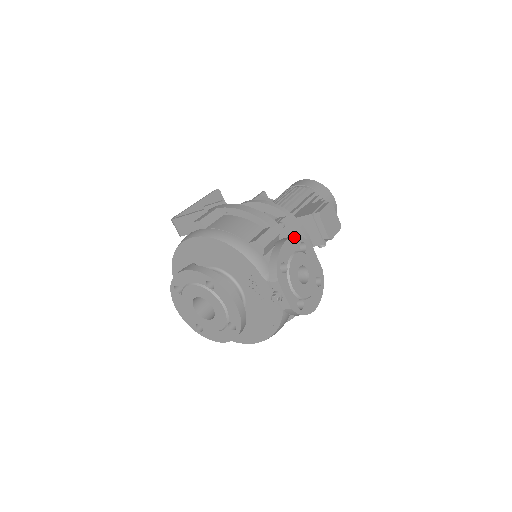
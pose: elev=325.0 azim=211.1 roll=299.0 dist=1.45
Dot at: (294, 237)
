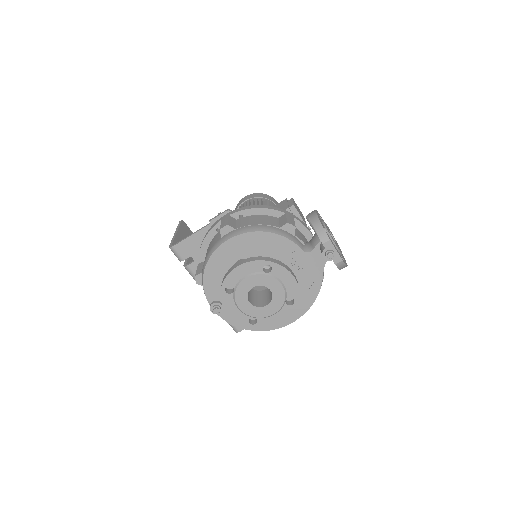
Dot at: (316, 210)
